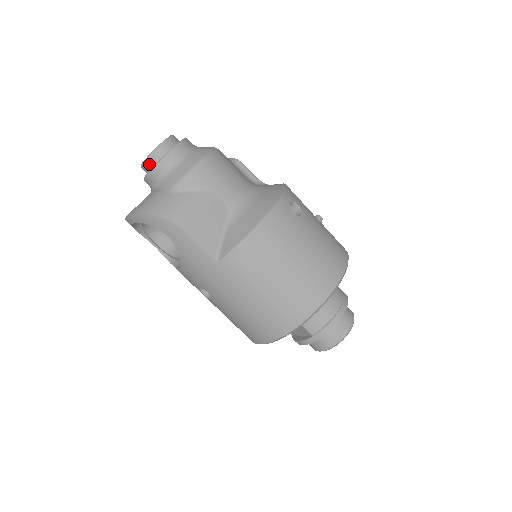
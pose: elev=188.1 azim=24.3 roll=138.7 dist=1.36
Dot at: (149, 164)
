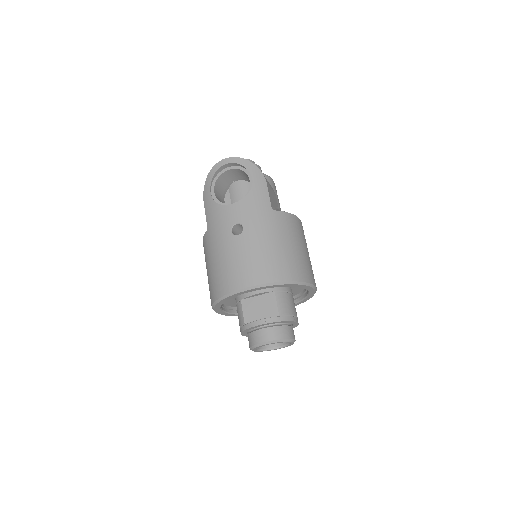
Dot at: occluded
